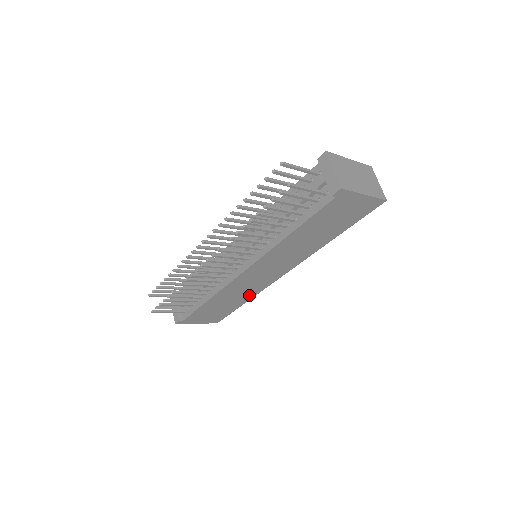
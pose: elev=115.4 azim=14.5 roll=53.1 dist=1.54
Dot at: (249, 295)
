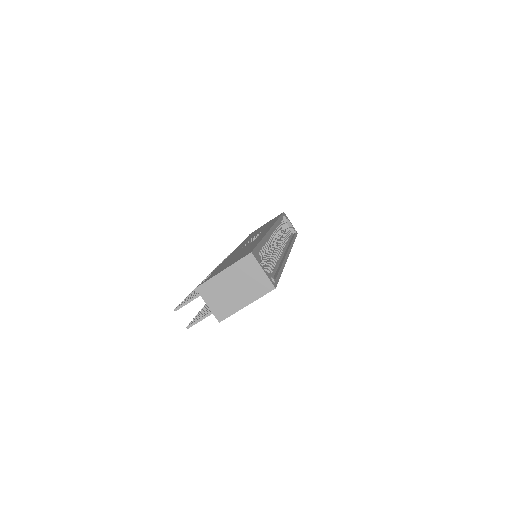
Dot at: occluded
